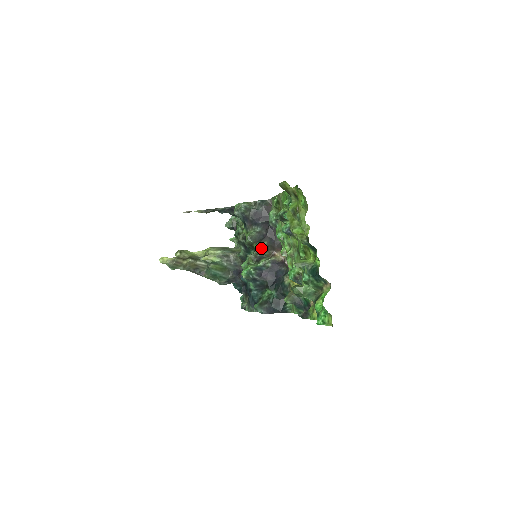
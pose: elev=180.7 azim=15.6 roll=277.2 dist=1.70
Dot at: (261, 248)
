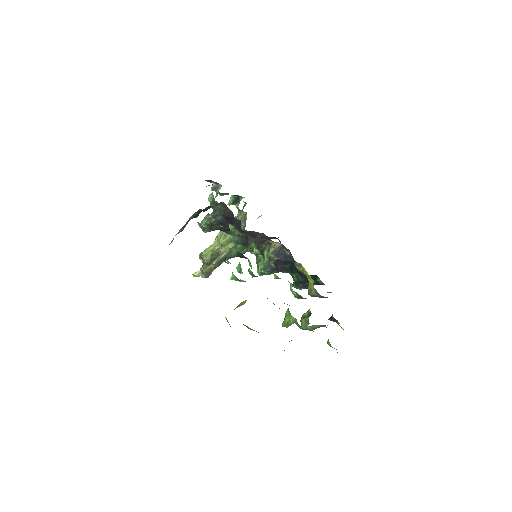
Dot at: (253, 251)
